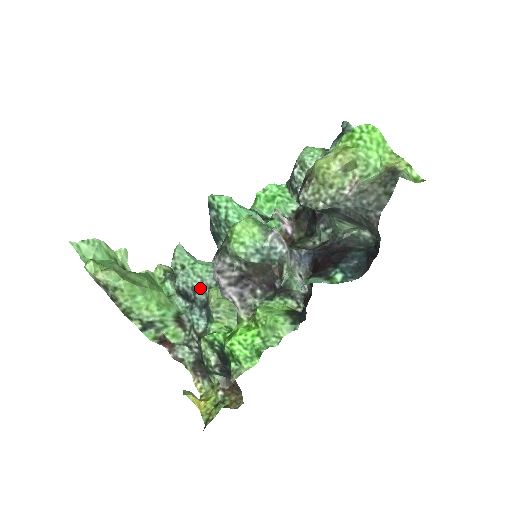
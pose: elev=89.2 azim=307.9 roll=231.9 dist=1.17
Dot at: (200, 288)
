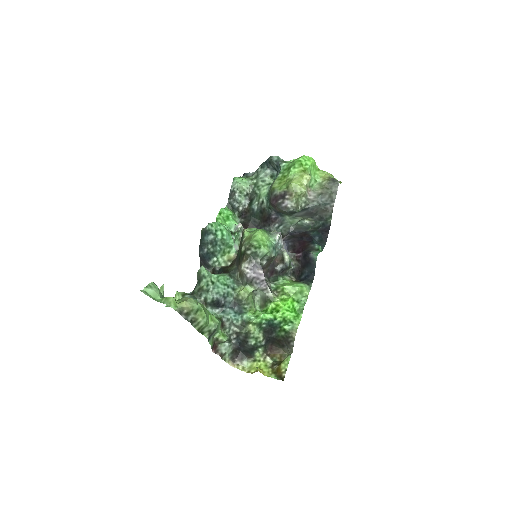
Dot at: (229, 293)
